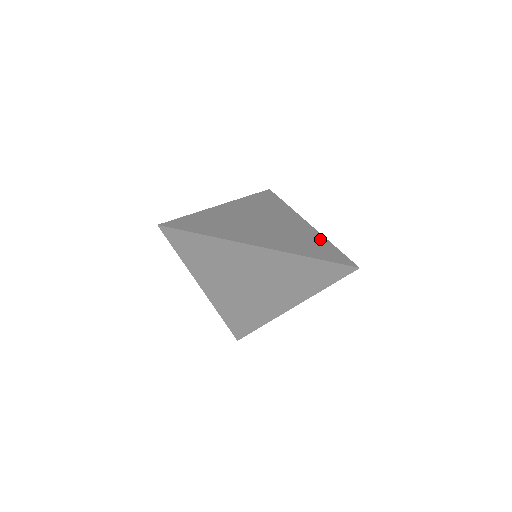
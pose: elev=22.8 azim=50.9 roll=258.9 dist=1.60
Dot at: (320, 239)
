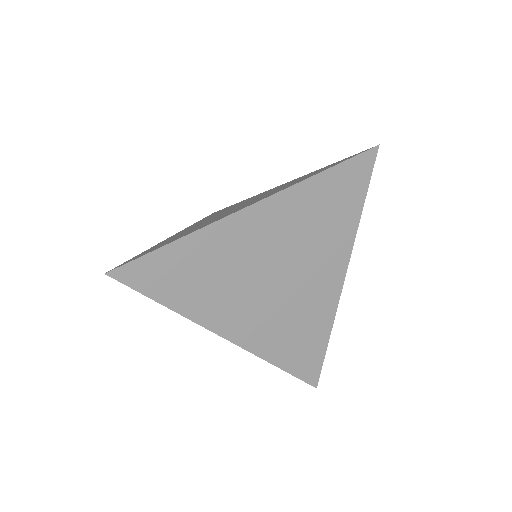
Dot at: (324, 325)
